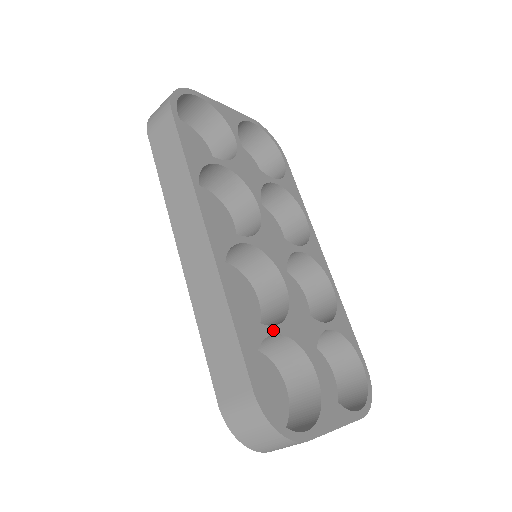
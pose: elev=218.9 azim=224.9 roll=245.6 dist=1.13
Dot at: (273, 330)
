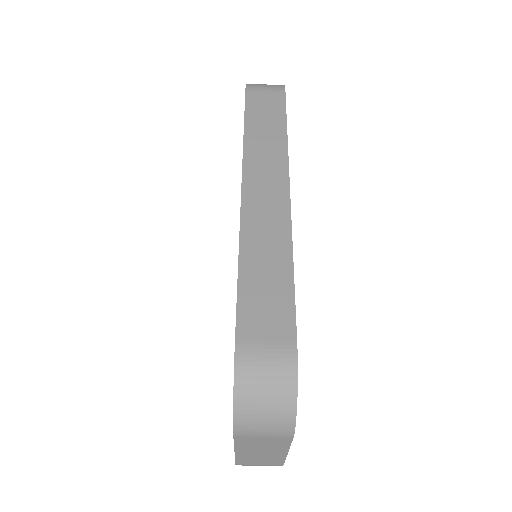
Dot at: occluded
